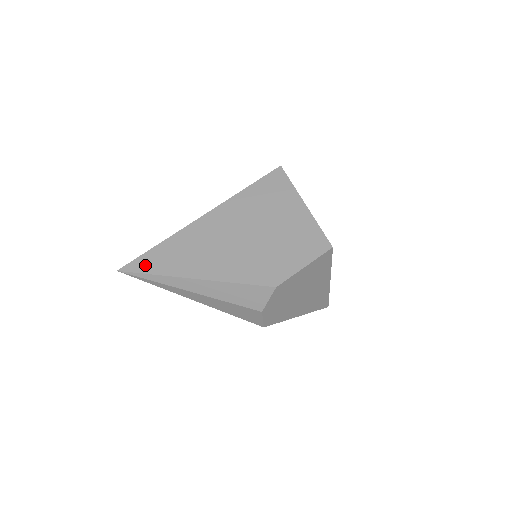
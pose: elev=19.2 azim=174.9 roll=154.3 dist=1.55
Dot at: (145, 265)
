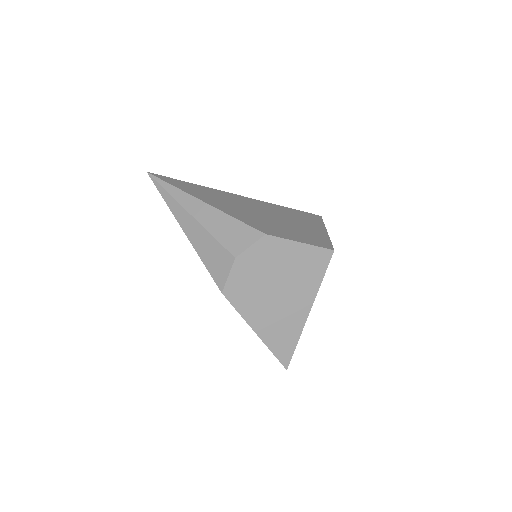
Dot at: (171, 181)
